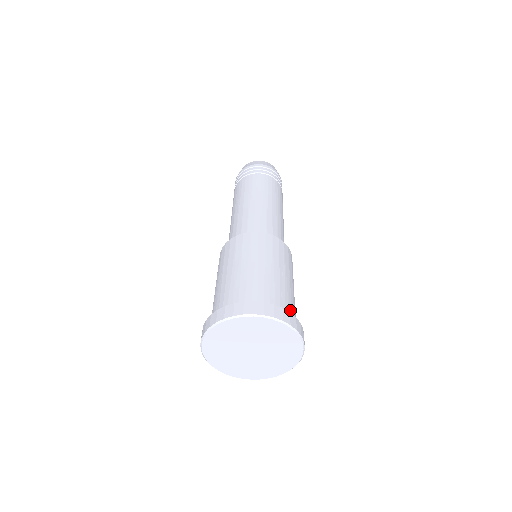
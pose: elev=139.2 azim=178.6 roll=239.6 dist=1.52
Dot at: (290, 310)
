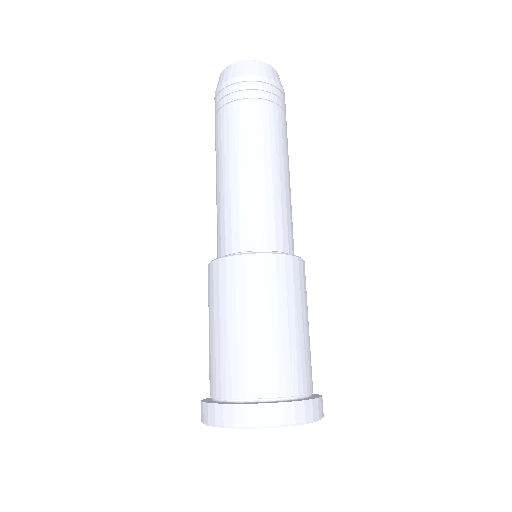
Dot at: (304, 379)
